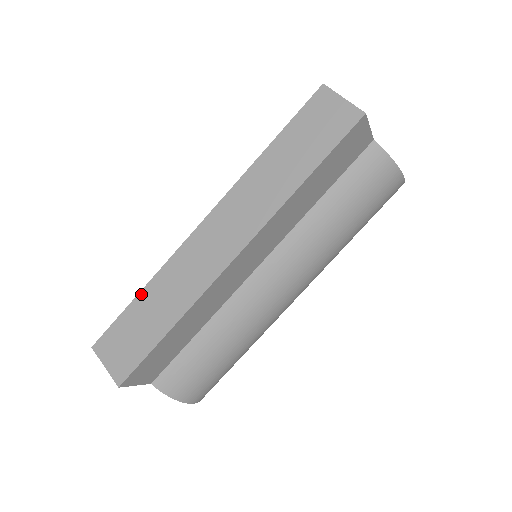
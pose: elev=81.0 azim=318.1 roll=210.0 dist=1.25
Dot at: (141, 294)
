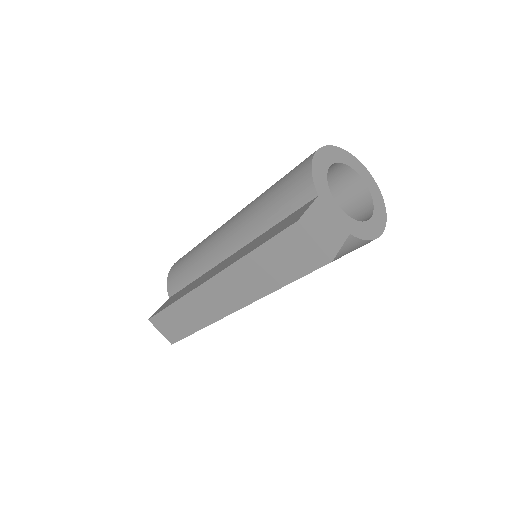
Dot at: (172, 306)
